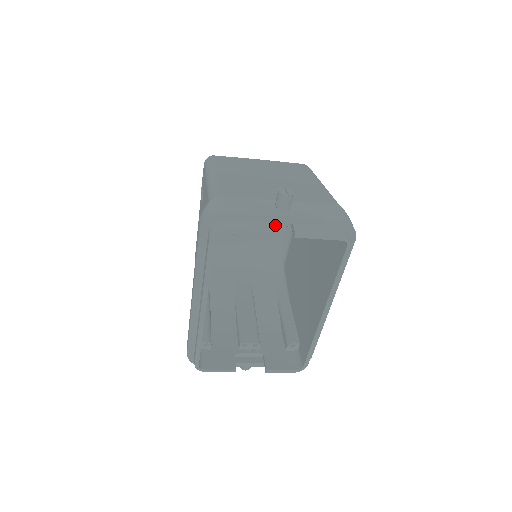
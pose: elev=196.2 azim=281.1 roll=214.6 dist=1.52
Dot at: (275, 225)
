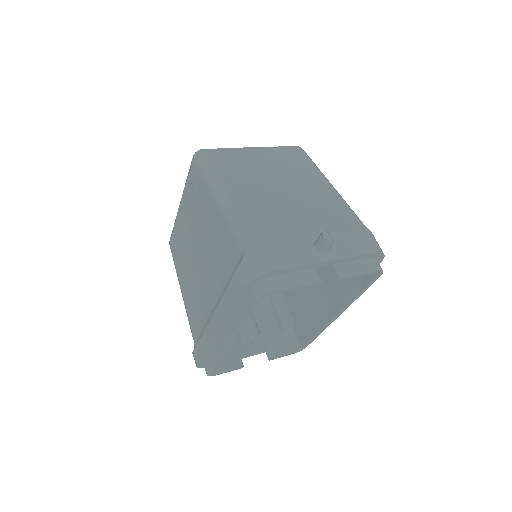
Dot at: occluded
